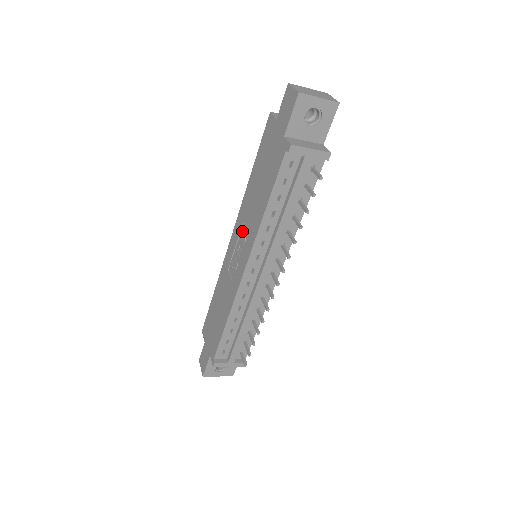
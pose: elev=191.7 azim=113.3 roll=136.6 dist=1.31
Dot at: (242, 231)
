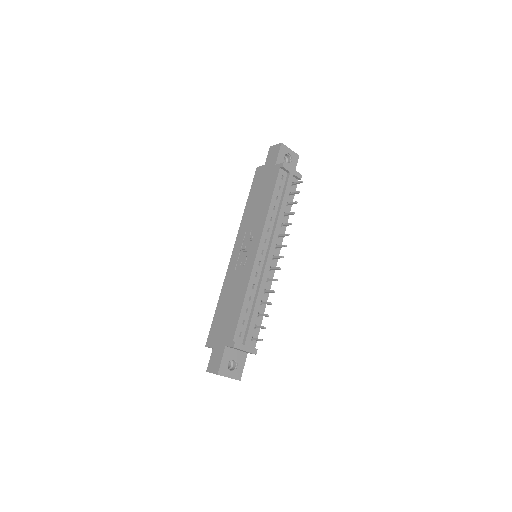
Dot at: (247, 235)
